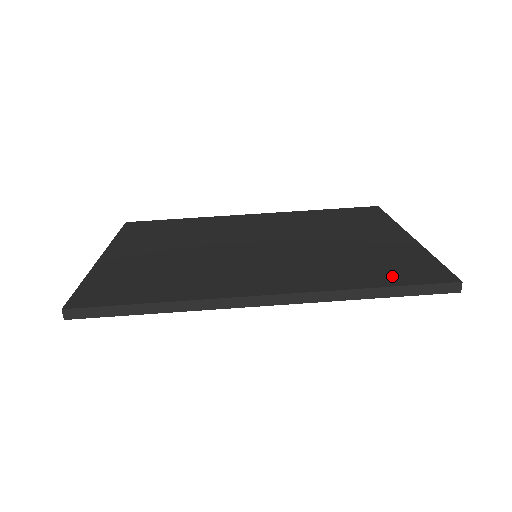
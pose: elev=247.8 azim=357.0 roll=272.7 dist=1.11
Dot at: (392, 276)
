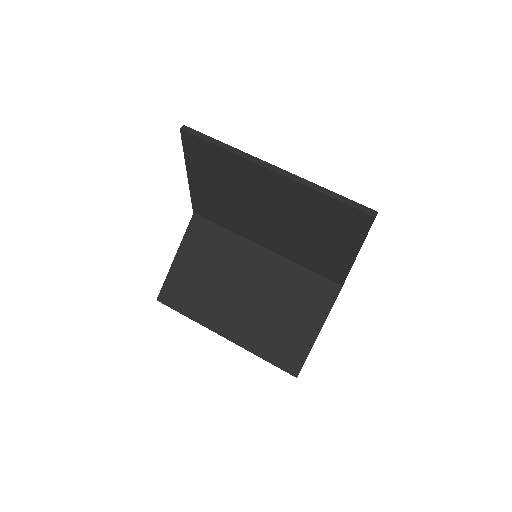
Dot at: occluded
